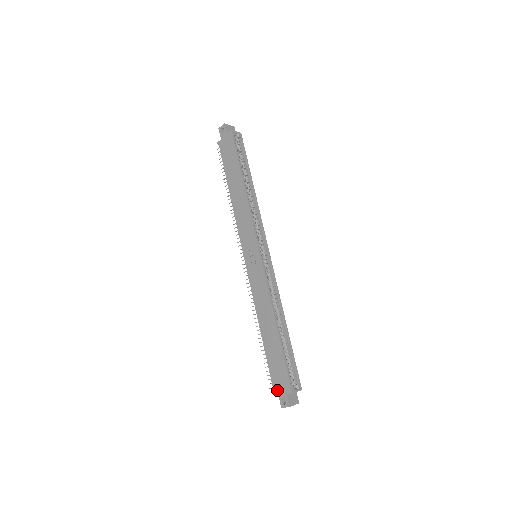
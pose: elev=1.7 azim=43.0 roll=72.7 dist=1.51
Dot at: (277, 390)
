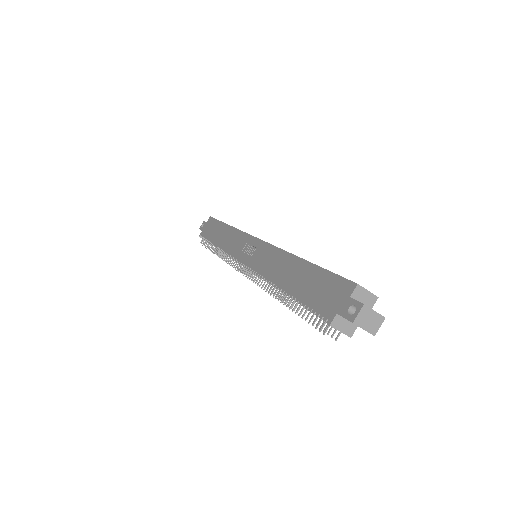
Dot at: (333, 311)
